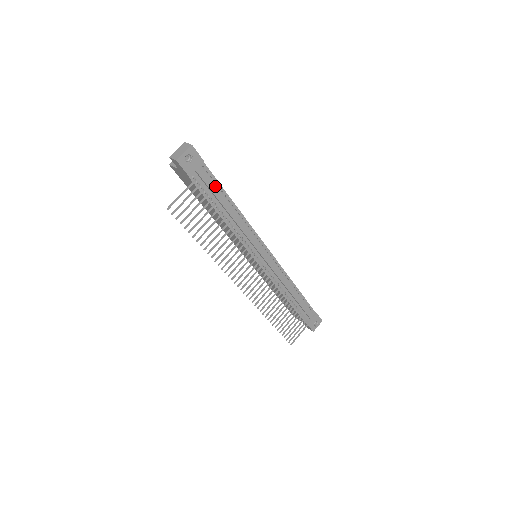
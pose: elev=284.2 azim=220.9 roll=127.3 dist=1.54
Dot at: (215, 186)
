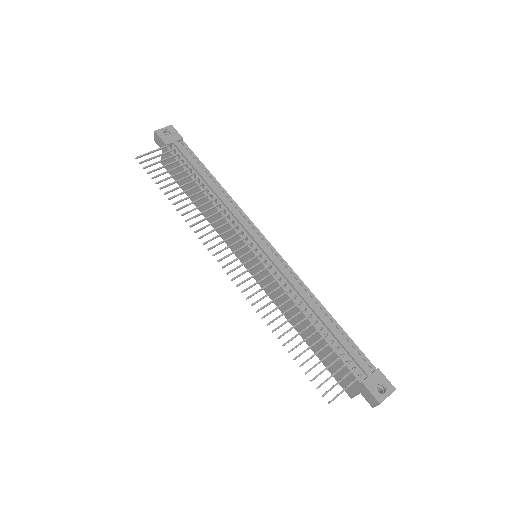
Dot at: (195, 161)
